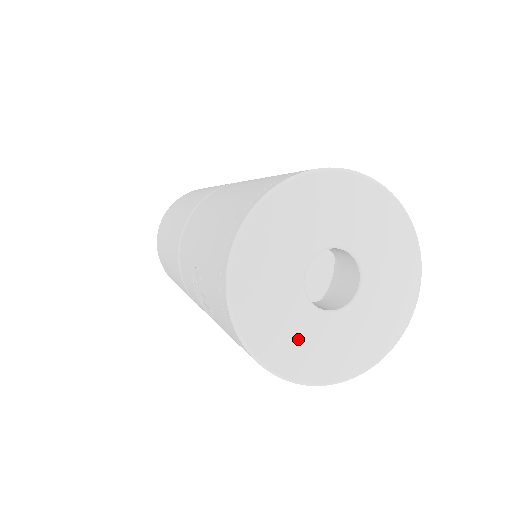
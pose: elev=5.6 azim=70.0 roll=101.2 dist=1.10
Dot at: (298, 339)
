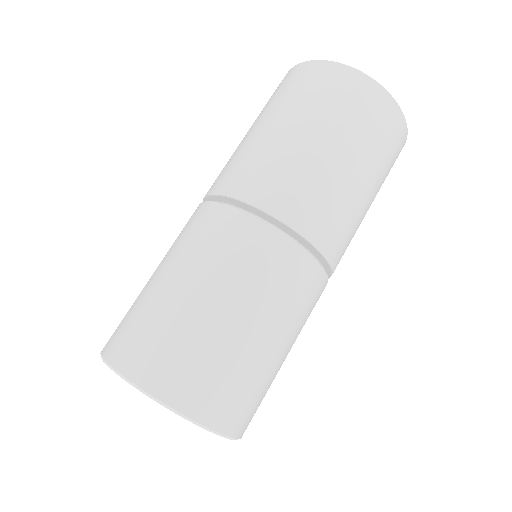
Dot at: occluded
